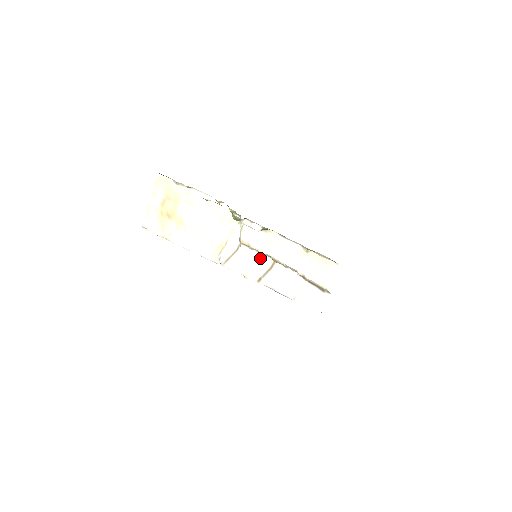
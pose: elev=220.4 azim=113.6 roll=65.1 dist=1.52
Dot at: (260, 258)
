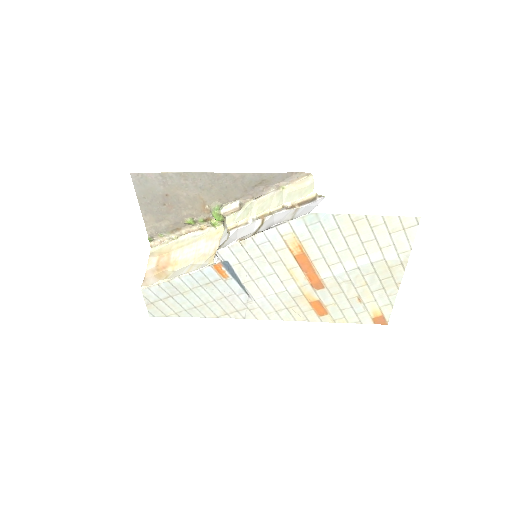
Dot at: (249, 226)
